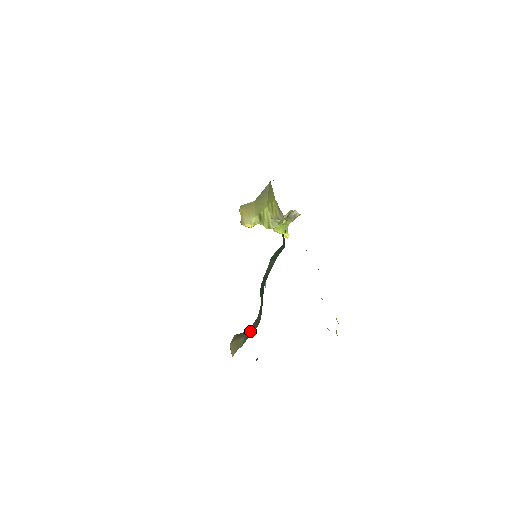
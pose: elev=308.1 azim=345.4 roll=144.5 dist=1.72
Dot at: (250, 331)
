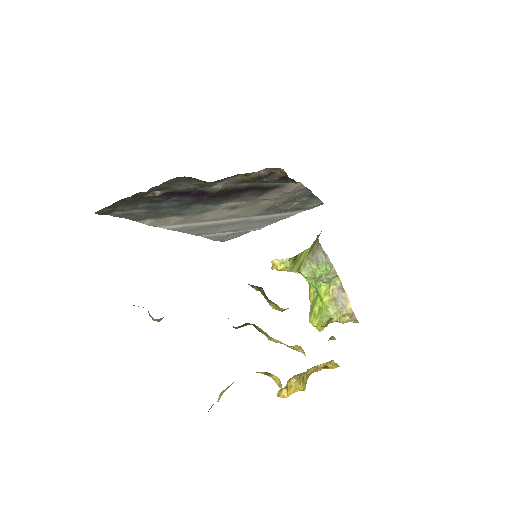
Dot at: occluded
